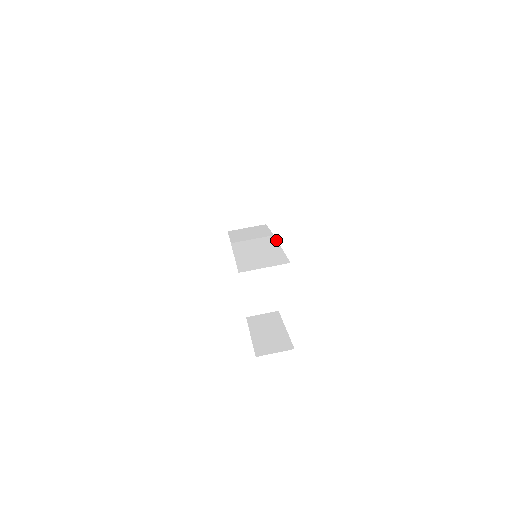
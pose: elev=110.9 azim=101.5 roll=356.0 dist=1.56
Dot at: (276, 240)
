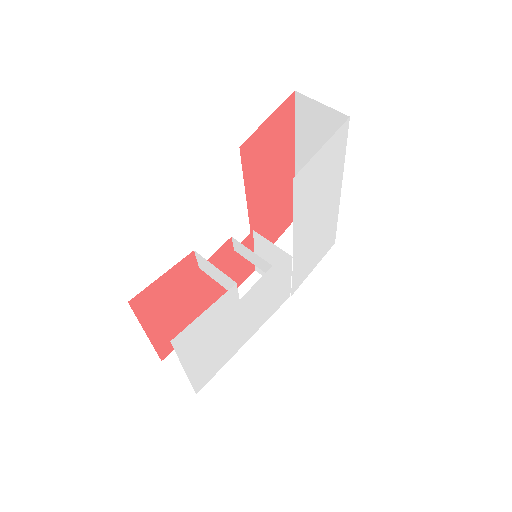
Dot at: (293, 242)
